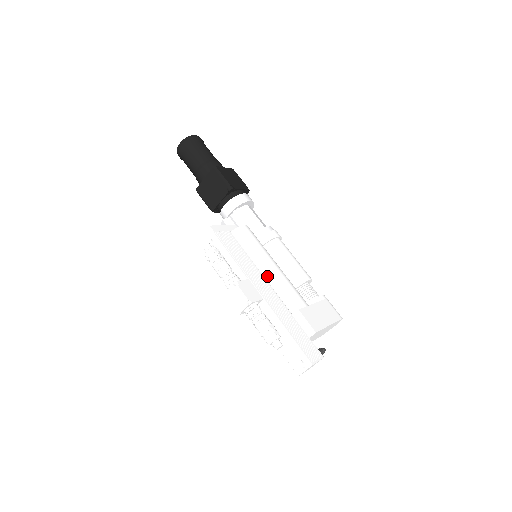
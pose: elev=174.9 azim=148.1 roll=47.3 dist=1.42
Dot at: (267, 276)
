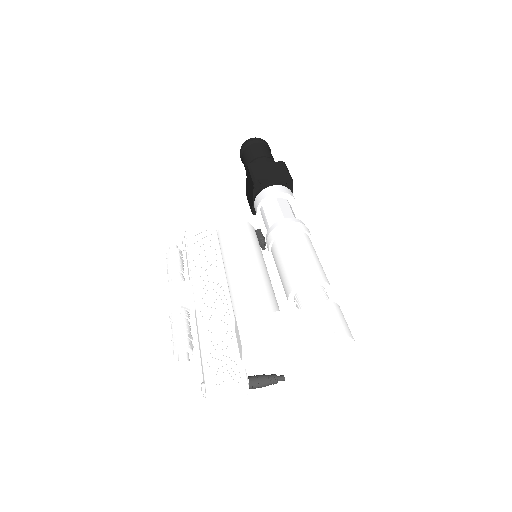
Dot at: (230, 277)
